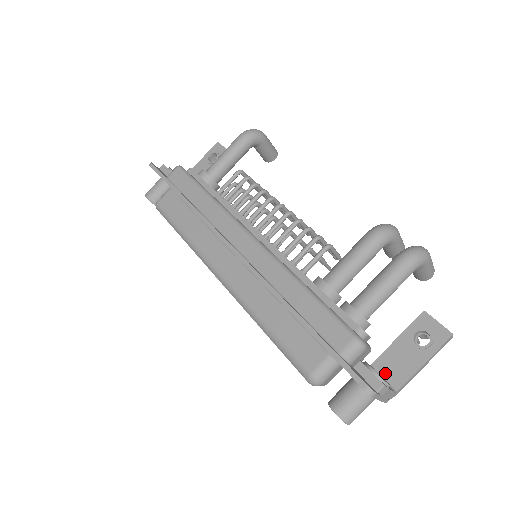
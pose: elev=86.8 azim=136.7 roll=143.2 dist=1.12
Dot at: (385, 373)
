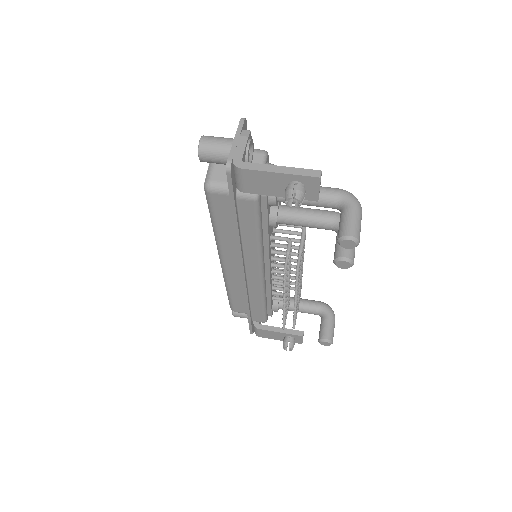
Dot at: occluded
